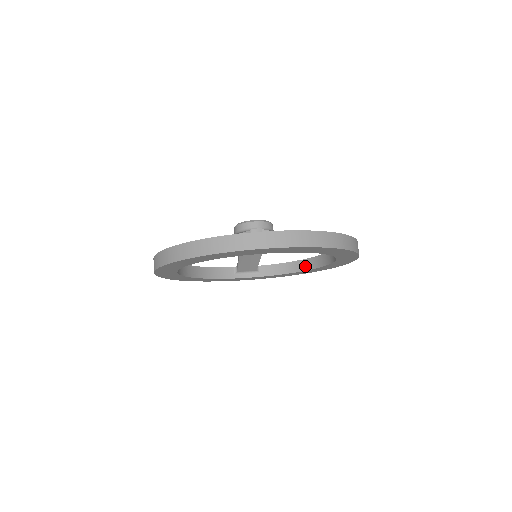
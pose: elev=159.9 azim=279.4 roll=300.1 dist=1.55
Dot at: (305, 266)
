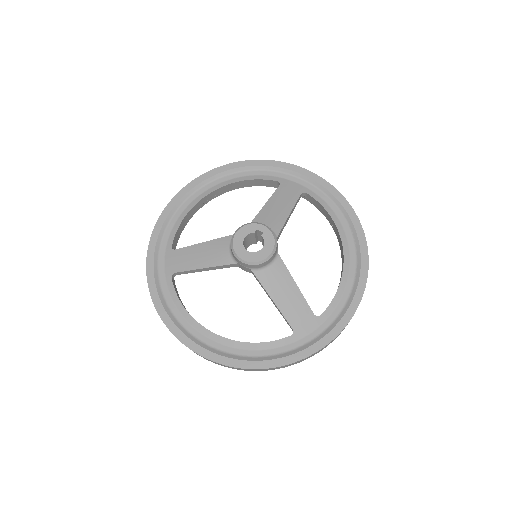
Dot at: (339, 242)
